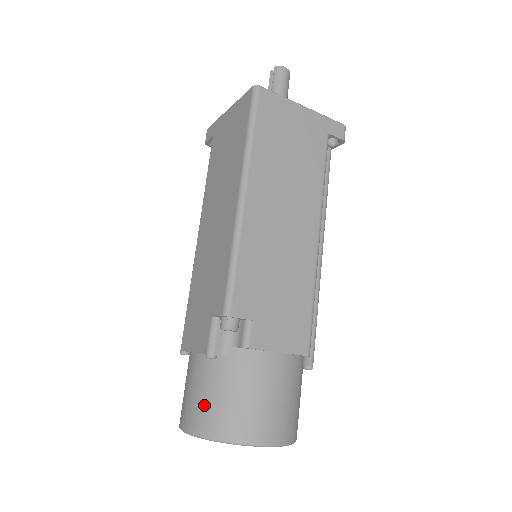
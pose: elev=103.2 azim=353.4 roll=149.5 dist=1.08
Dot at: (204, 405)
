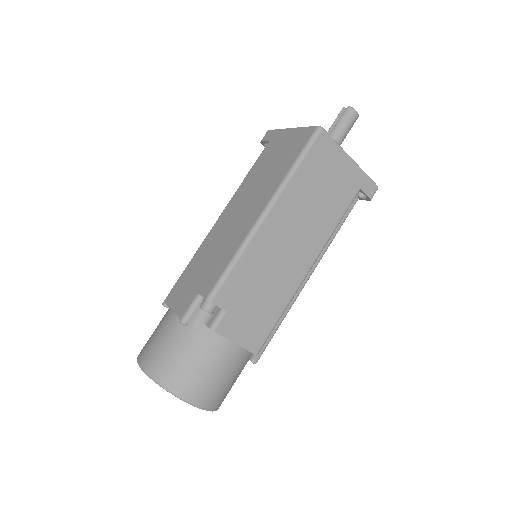
Dot at: (162, 354)
